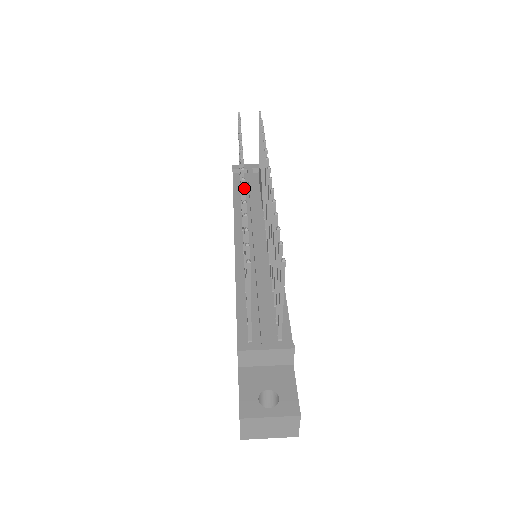
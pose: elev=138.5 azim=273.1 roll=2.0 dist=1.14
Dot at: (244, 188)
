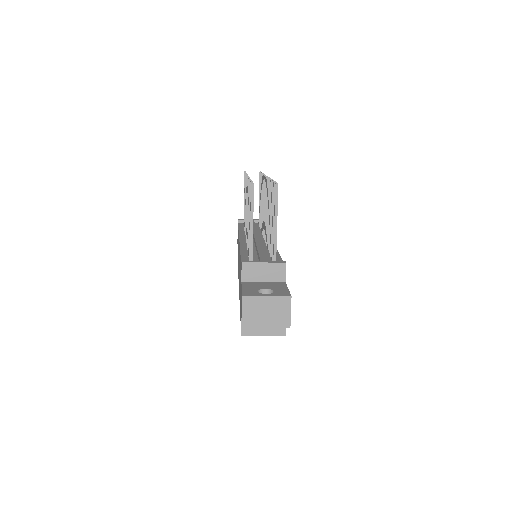
Dot at: (249, 177)
